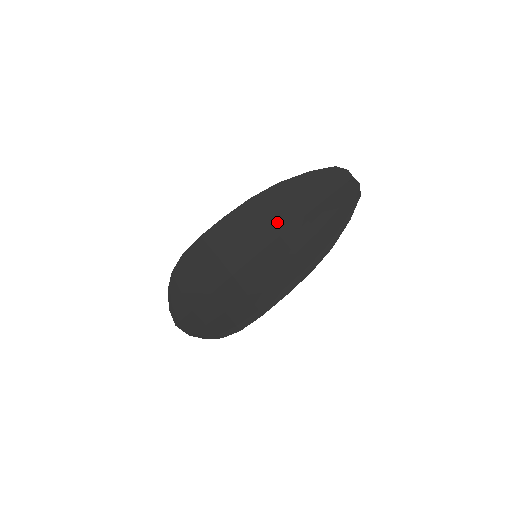
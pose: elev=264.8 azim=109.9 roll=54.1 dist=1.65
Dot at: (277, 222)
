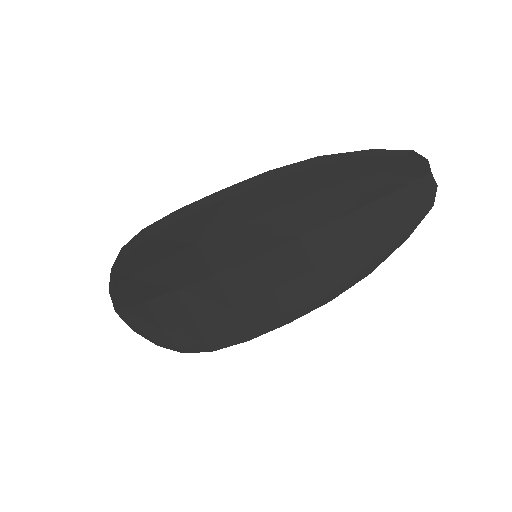
Dot at: (301, 216)
